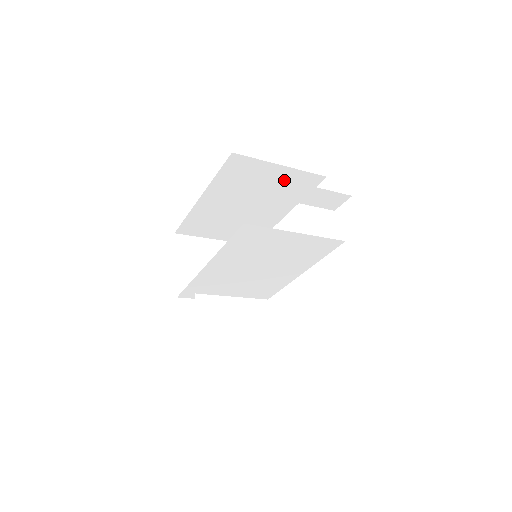
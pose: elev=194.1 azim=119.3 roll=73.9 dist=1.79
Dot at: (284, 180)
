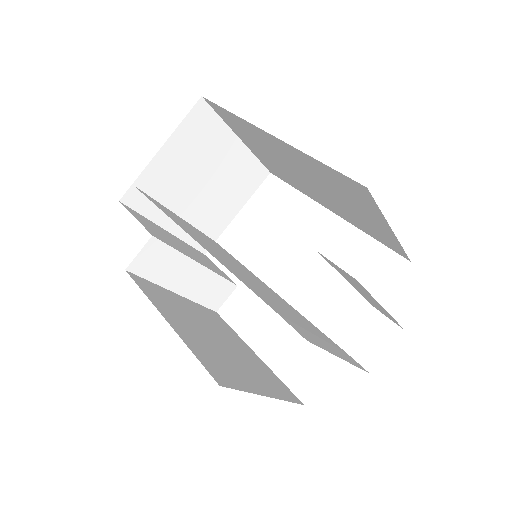
Dot at: occluded
